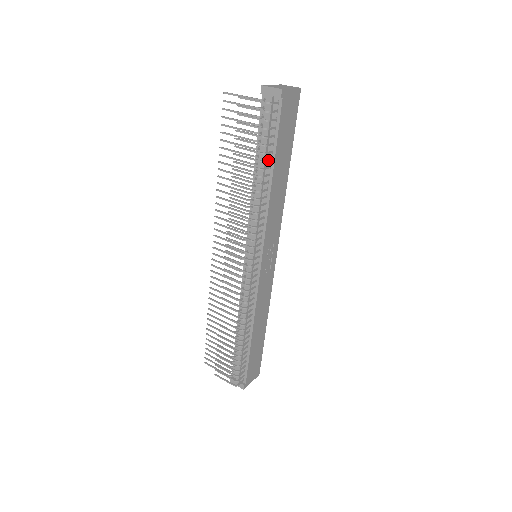
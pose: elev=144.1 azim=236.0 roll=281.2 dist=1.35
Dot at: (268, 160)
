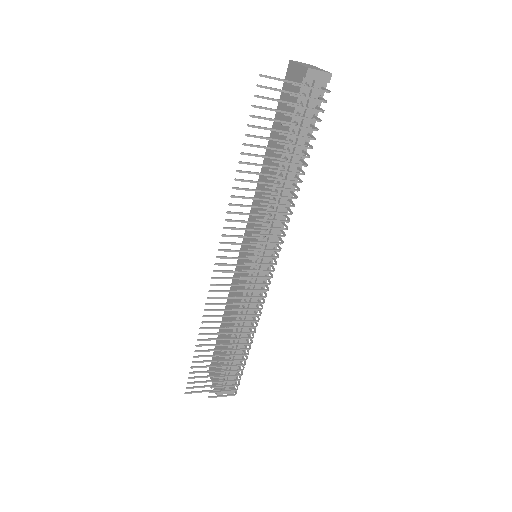
Dot at: (307, 153)
